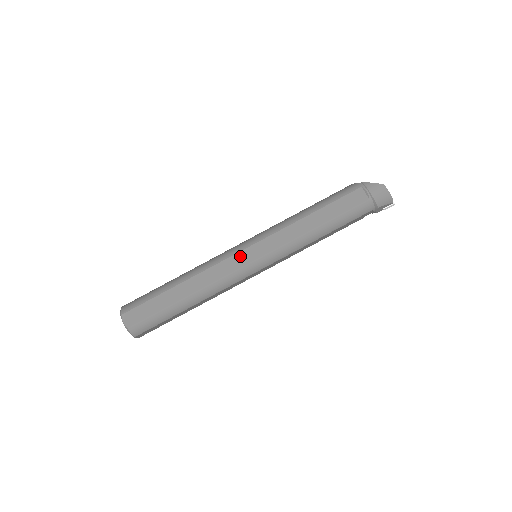
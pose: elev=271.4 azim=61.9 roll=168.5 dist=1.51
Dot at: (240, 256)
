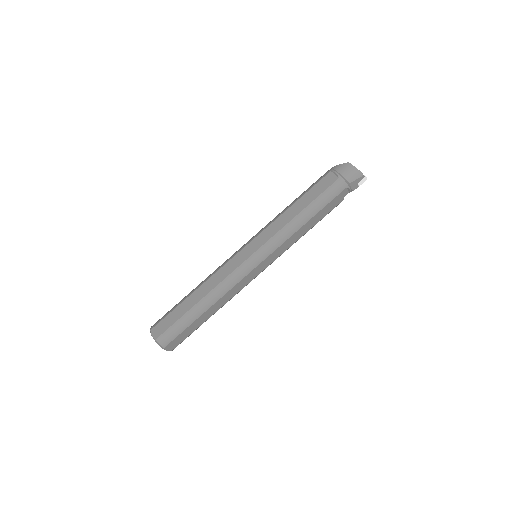
Dot at: (239, 256)
